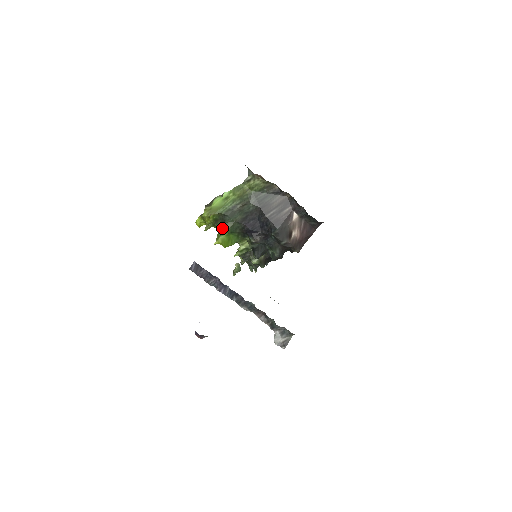
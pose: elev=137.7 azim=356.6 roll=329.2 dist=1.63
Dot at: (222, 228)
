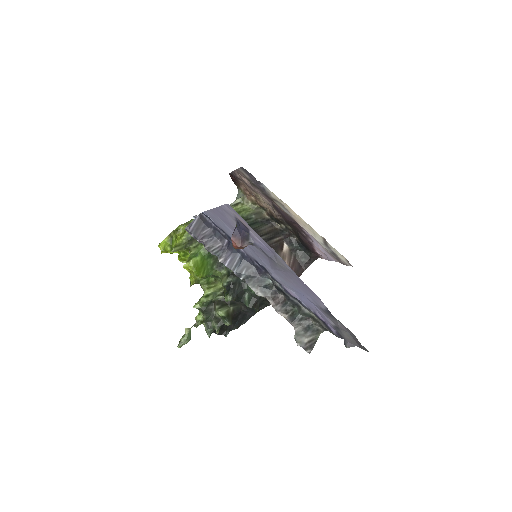
Dot at: (197, 248)
